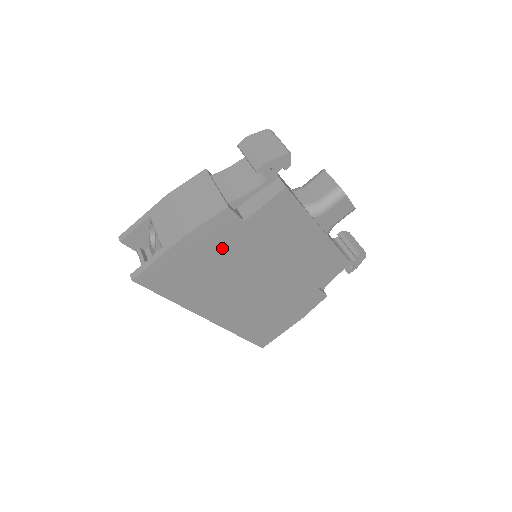
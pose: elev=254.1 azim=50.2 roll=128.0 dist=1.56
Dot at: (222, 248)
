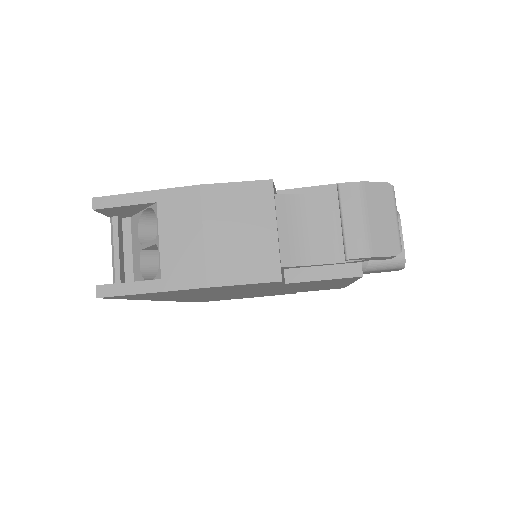
Dot at: (235, 289)
